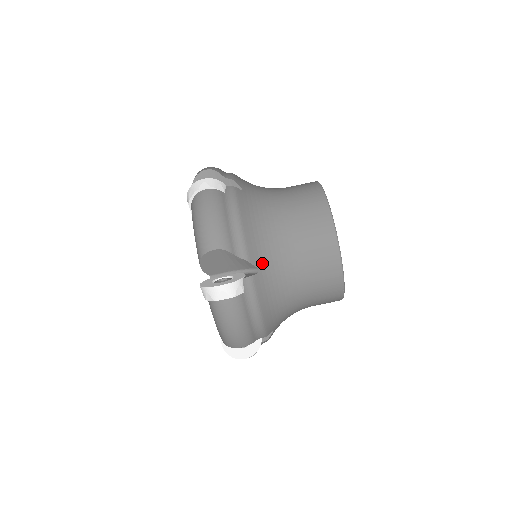
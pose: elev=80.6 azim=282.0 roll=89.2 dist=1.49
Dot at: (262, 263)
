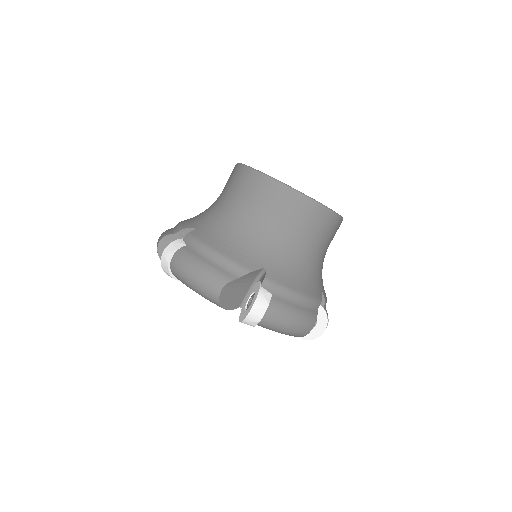
Dot at: (262, 261)
